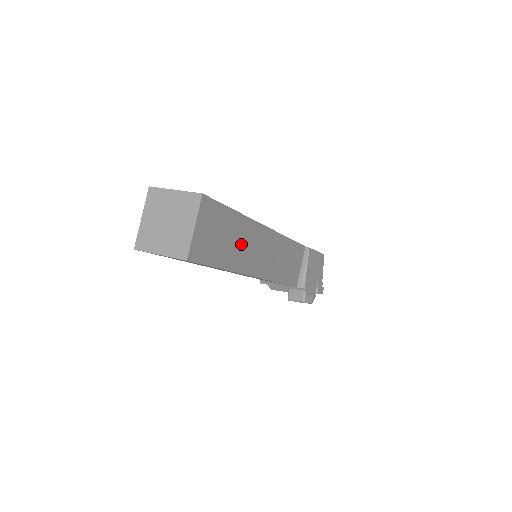
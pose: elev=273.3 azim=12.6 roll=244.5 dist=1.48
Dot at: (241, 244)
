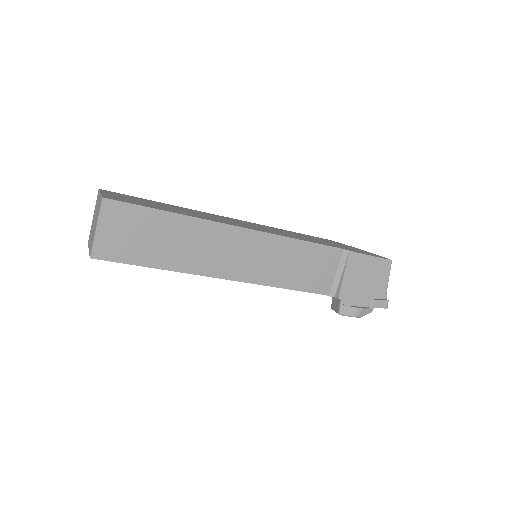
Dot at: (187, 244)
